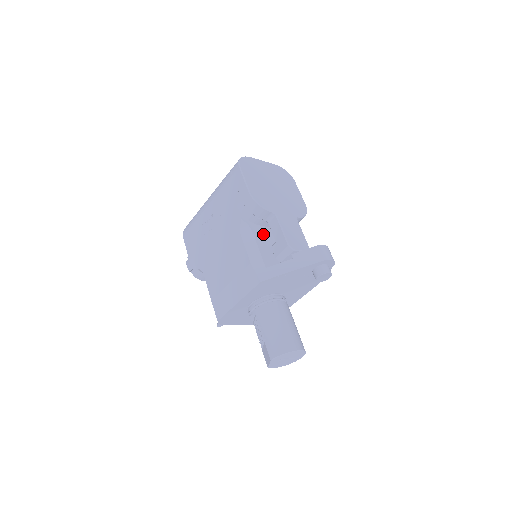
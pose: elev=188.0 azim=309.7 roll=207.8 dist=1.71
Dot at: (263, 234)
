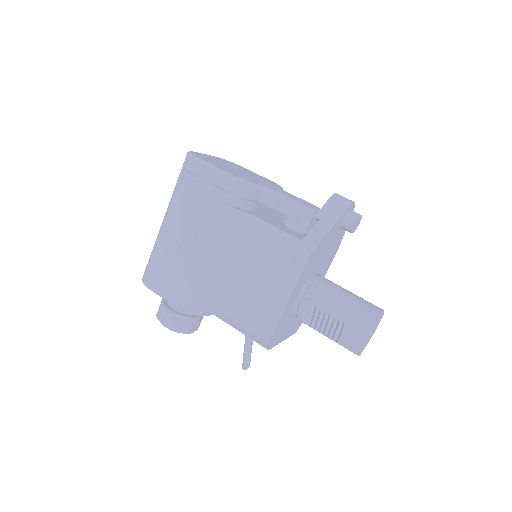
Dot at: (264, 217)
